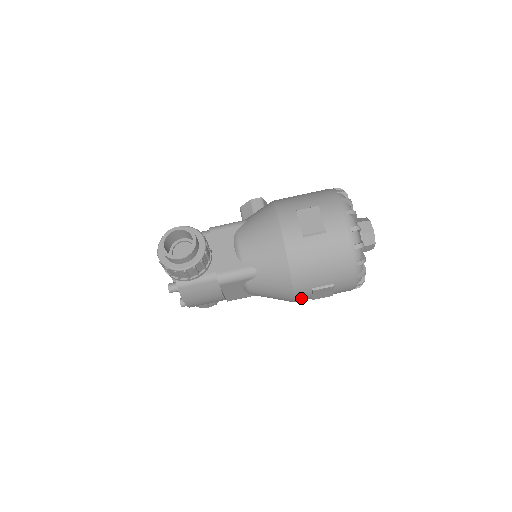
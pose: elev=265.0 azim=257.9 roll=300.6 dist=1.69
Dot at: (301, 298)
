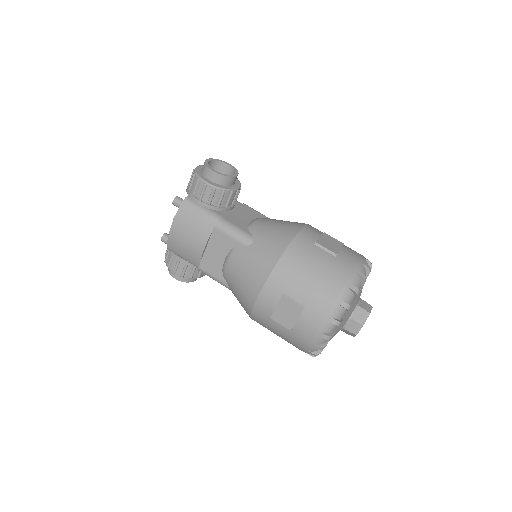
Dot at: (264, 301)
